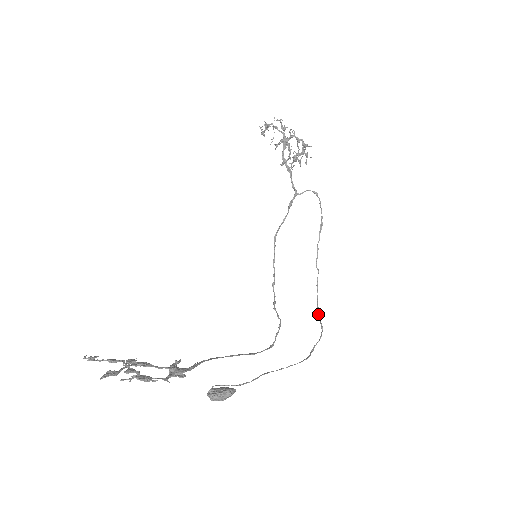
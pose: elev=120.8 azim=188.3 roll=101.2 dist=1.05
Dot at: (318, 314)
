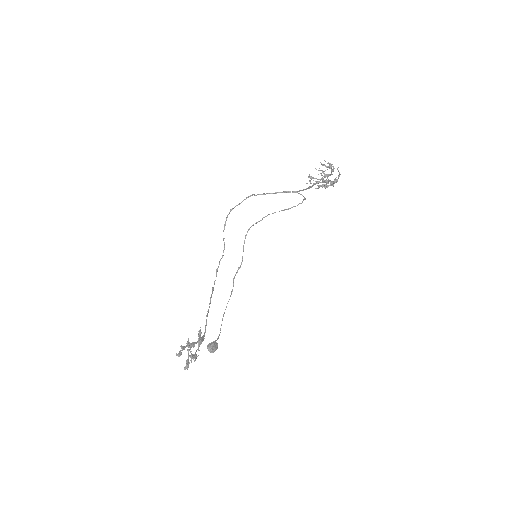
Dot at: occluded
